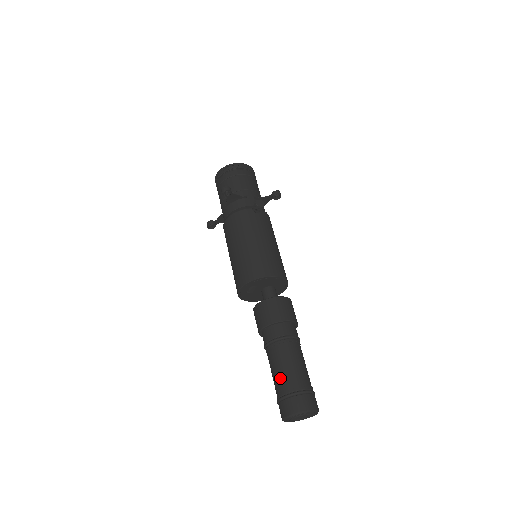
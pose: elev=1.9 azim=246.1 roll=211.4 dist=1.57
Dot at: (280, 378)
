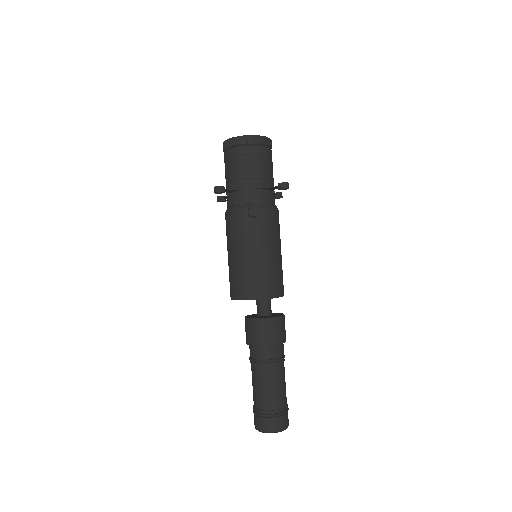
Dot at: (255, 396)
